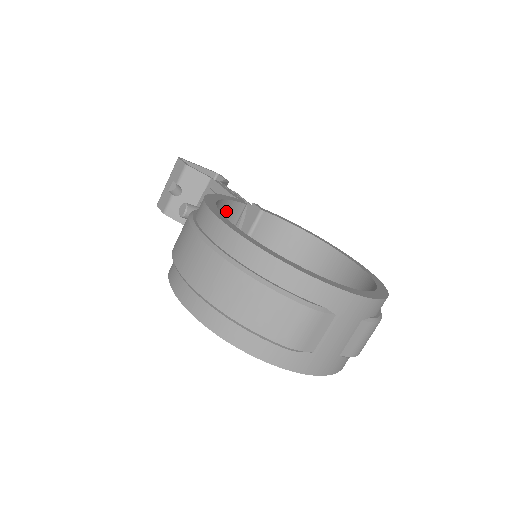
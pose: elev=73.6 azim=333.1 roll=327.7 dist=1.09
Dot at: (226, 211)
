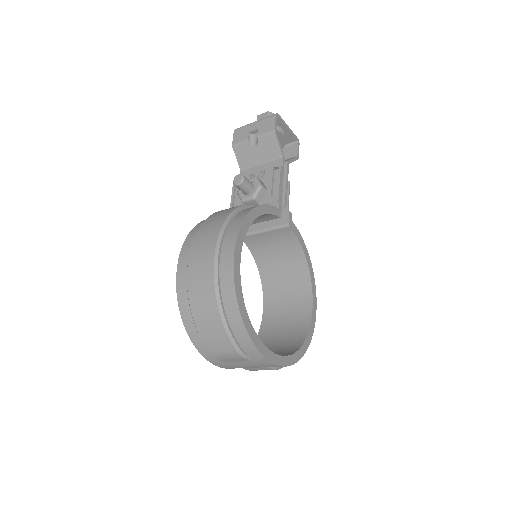
Dot at: (261, 216)
